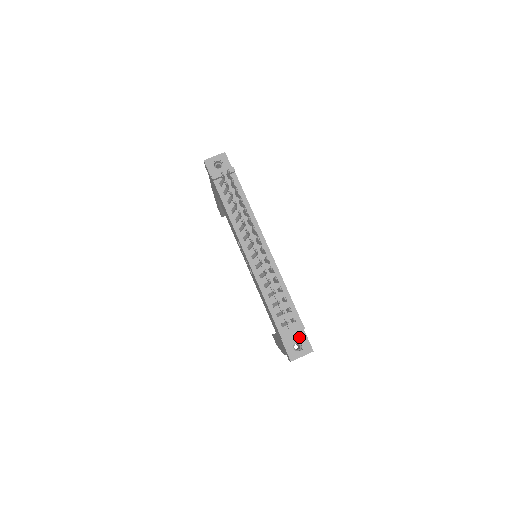
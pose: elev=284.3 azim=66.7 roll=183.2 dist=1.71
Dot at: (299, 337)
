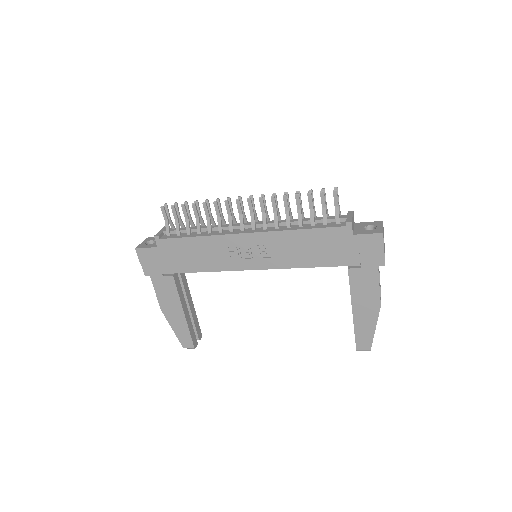
Dot at: (360, 226)
